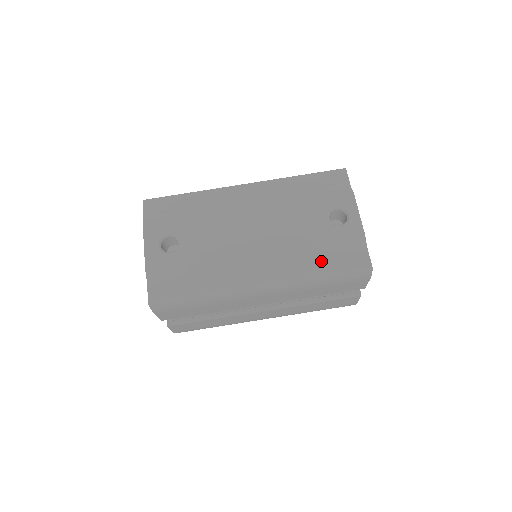
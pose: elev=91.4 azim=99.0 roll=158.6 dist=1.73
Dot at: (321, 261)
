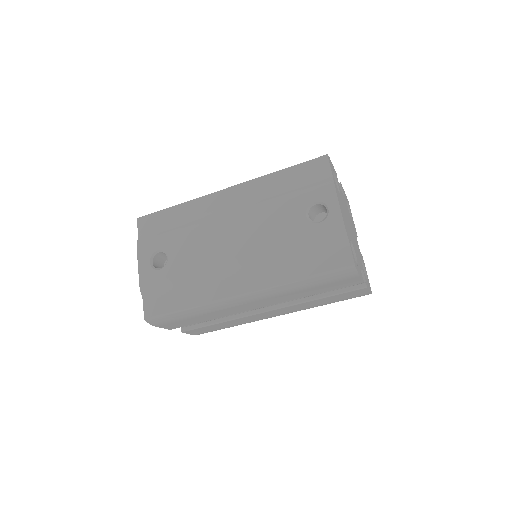
Dot at: (301, 263)
